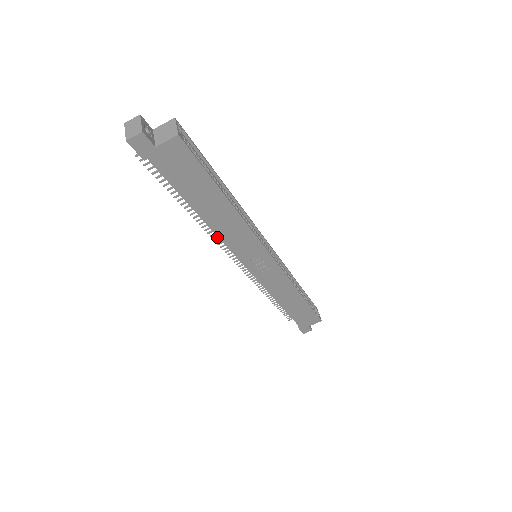
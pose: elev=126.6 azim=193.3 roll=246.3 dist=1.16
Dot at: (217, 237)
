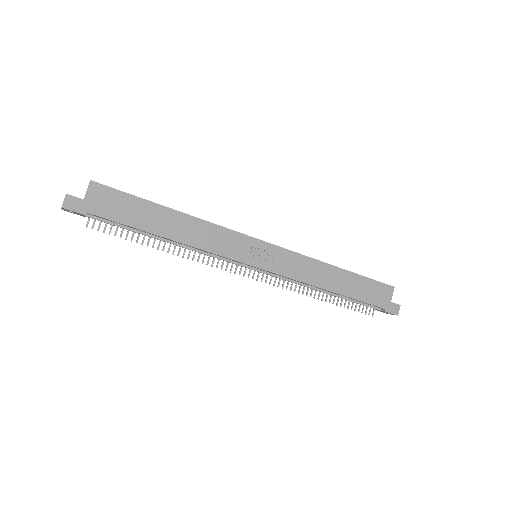
Dot at: (208, 260)
